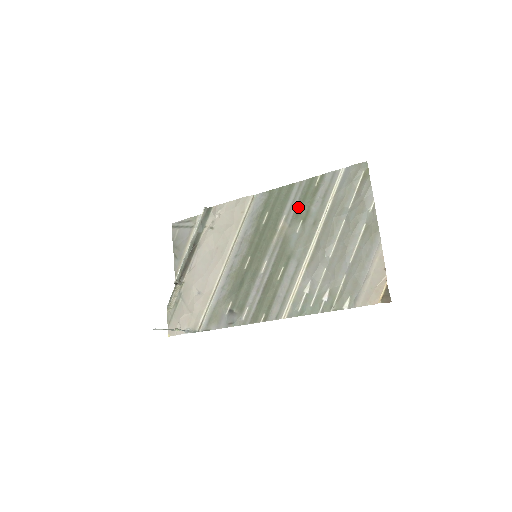
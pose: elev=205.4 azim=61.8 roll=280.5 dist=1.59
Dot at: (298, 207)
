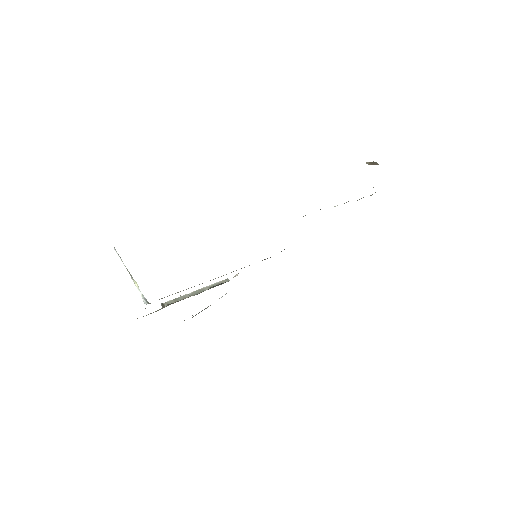
Dot at: occluded
